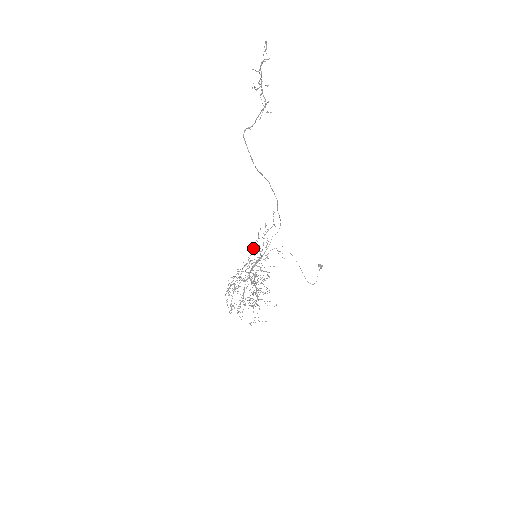
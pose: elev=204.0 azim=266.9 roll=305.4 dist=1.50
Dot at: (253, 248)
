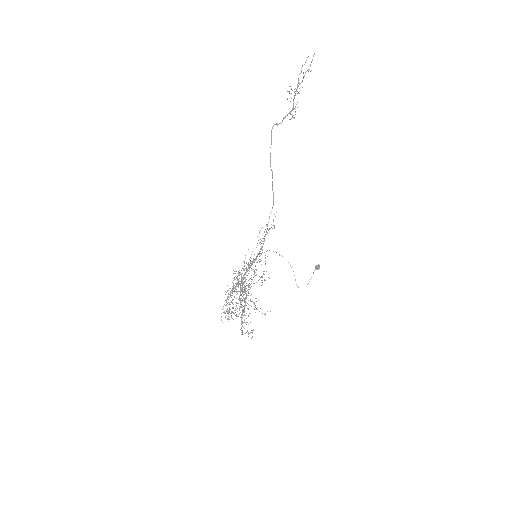
Dot at: (248, 249)
